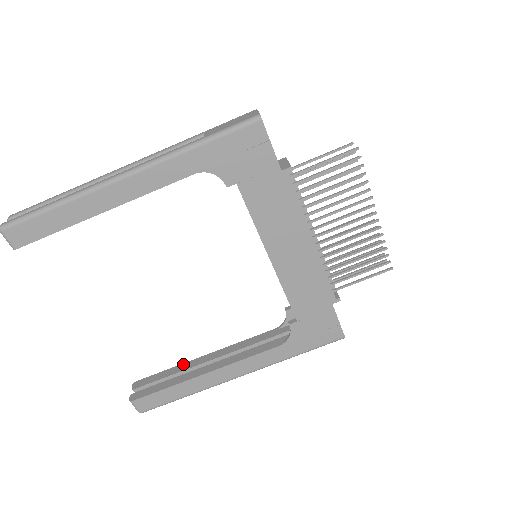
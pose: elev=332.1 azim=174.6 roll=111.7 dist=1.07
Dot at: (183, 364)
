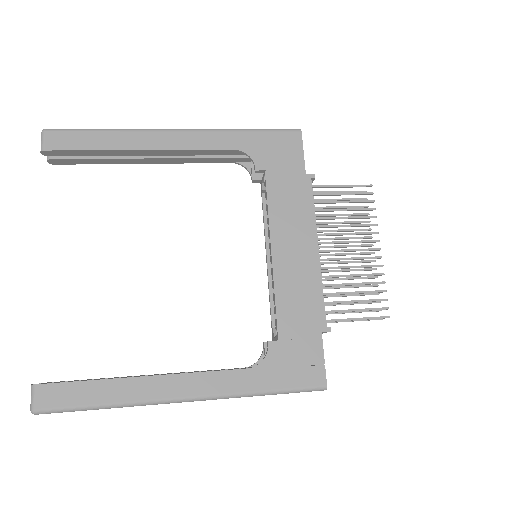
Dot at: occluded
